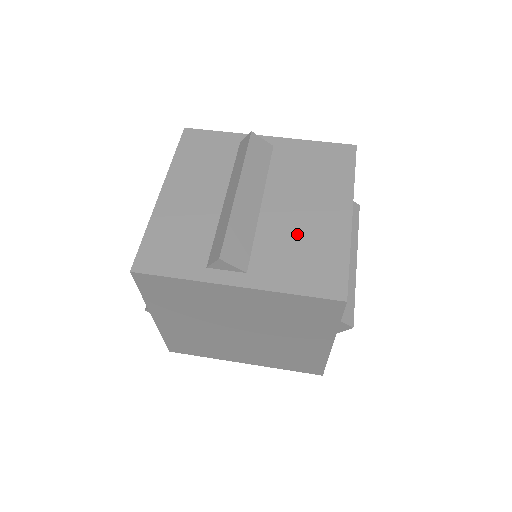
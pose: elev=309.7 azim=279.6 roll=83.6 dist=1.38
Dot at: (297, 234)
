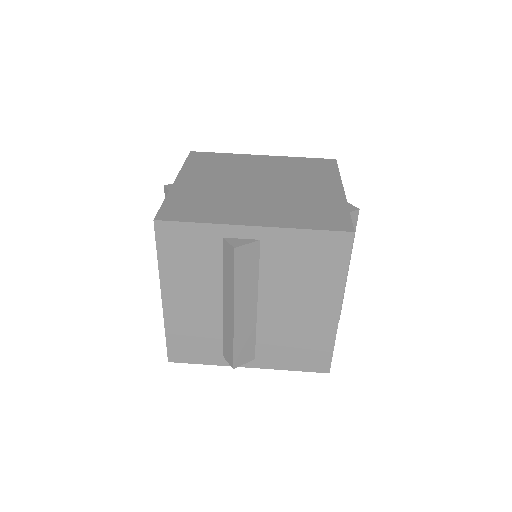
Dot at: (291, 330)
